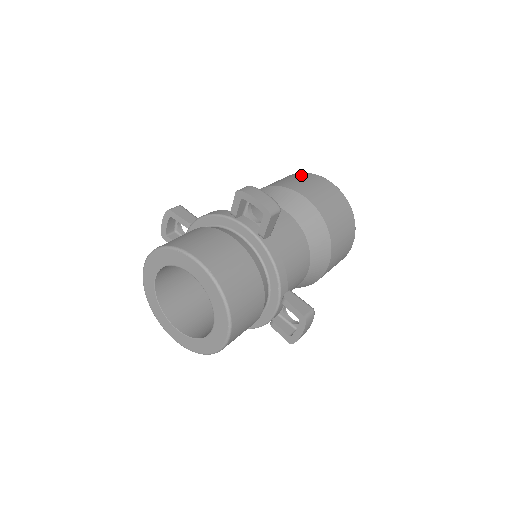
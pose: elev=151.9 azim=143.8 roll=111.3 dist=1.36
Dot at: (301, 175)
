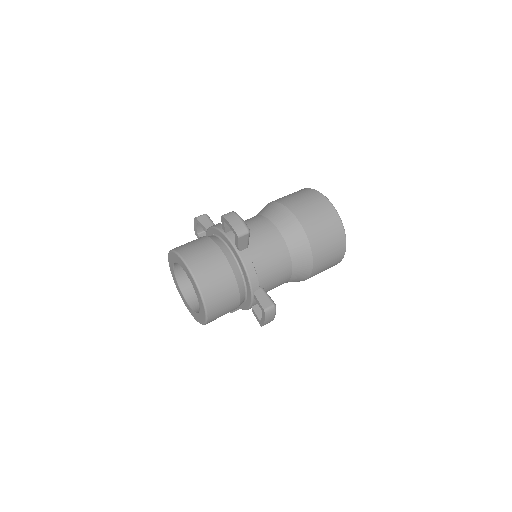
Dot at: (306, 192)
